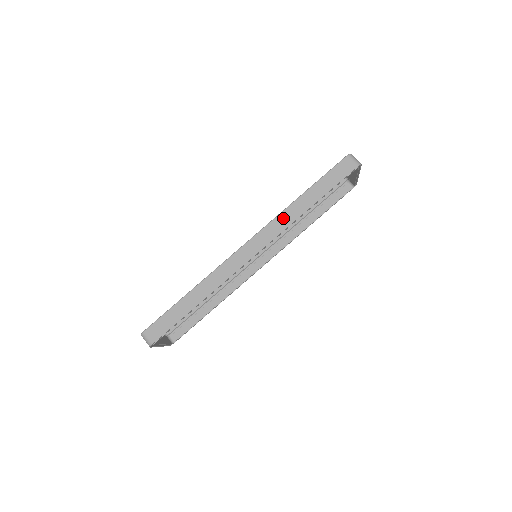
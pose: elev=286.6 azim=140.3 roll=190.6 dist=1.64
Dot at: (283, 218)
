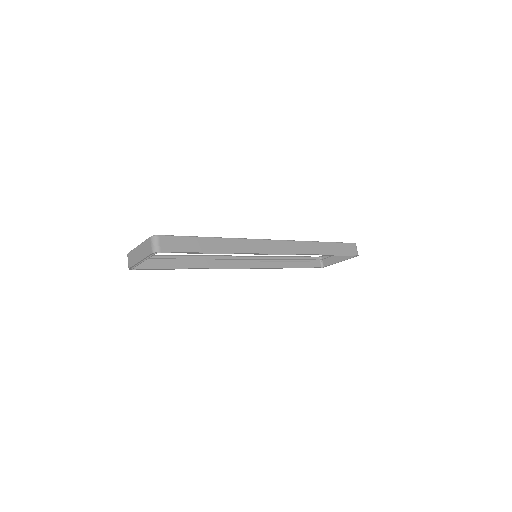
Dot at: (304, 246)
